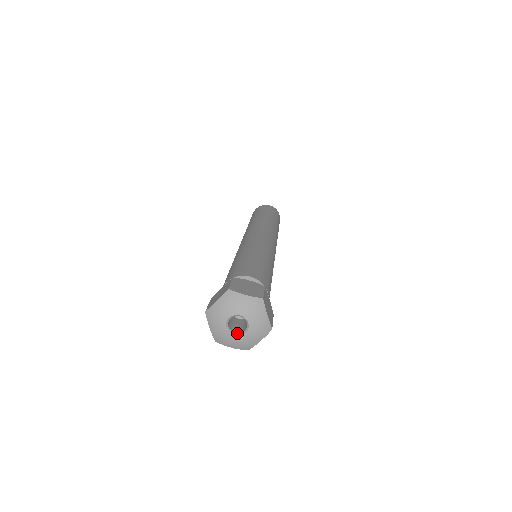
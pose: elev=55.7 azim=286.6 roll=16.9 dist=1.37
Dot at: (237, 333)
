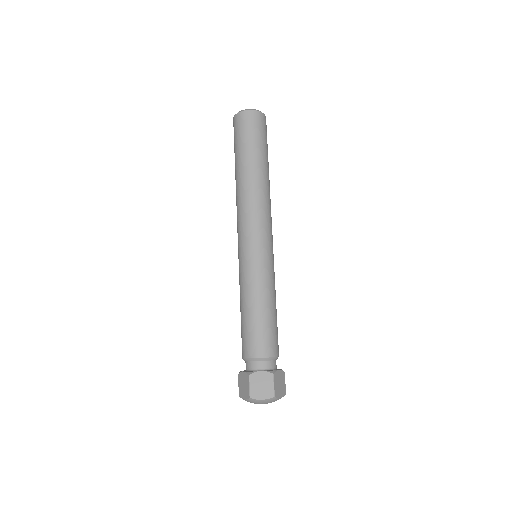
Dot at: occluded
